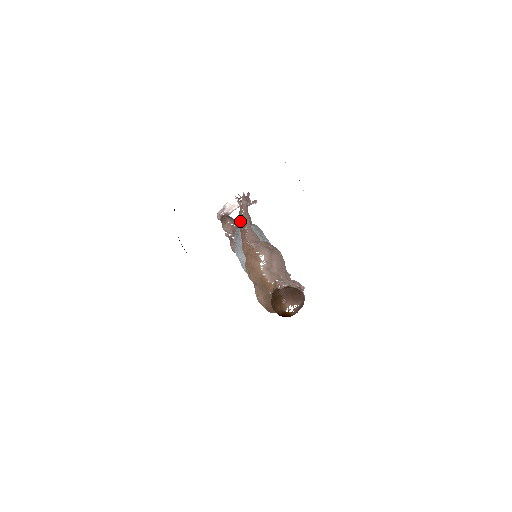
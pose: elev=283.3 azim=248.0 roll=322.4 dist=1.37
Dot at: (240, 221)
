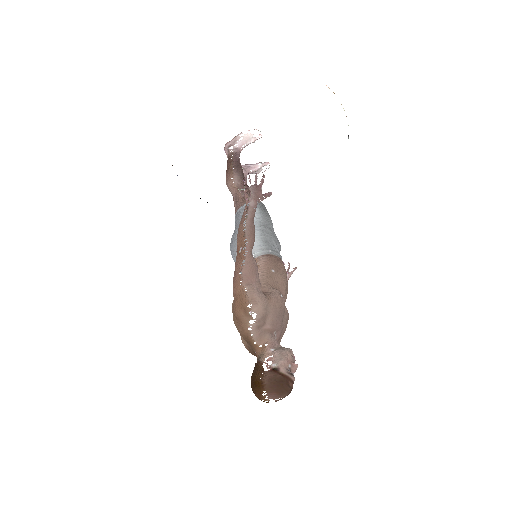
Dot at: (239, 237)
